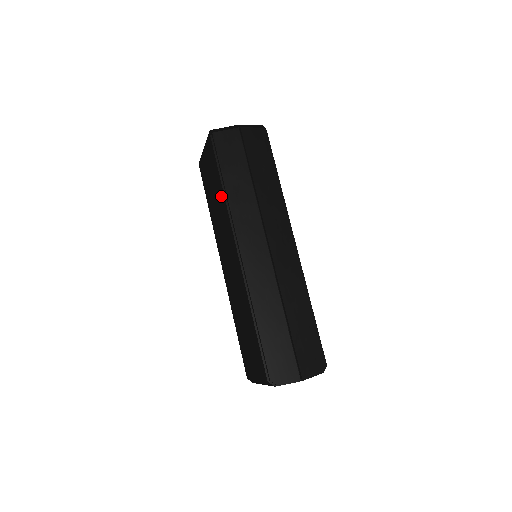
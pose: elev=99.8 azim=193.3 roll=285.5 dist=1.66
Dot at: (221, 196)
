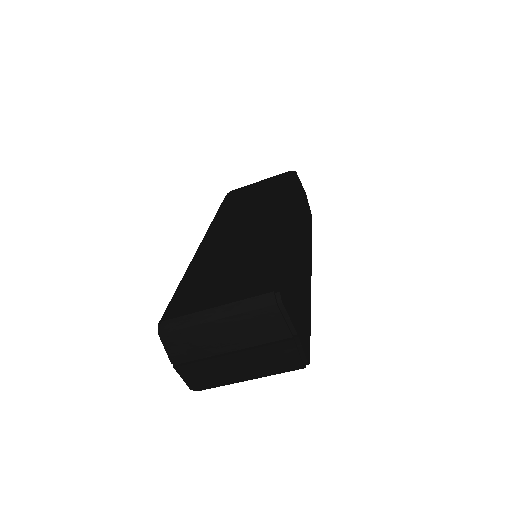
Dot at: (279, 192)
